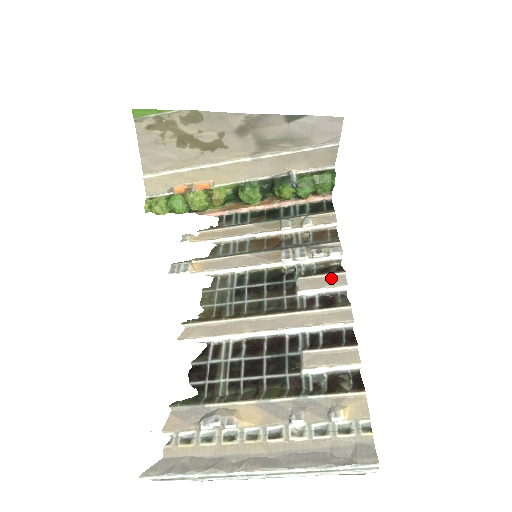
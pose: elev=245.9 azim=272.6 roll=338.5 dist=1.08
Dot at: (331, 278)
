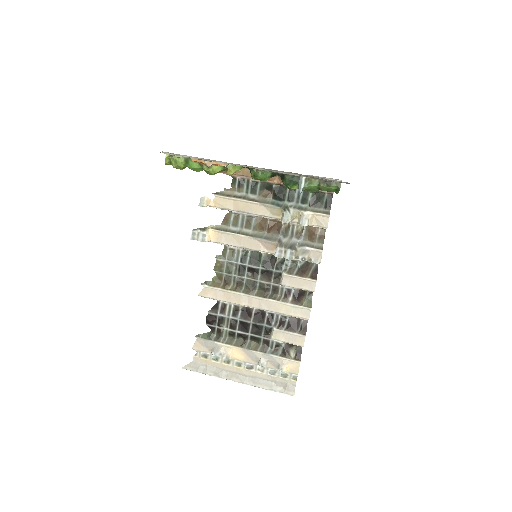
Dot at: (306, 282)
